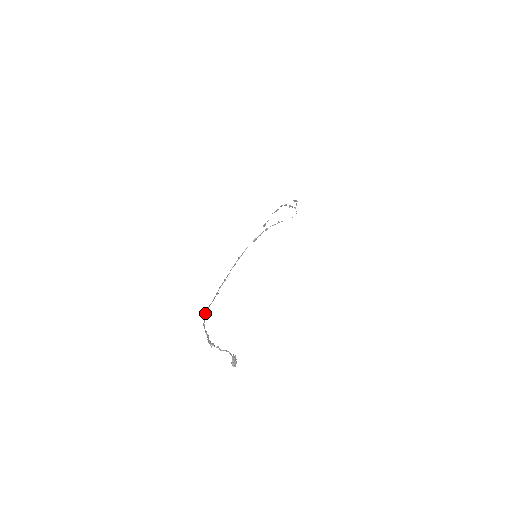
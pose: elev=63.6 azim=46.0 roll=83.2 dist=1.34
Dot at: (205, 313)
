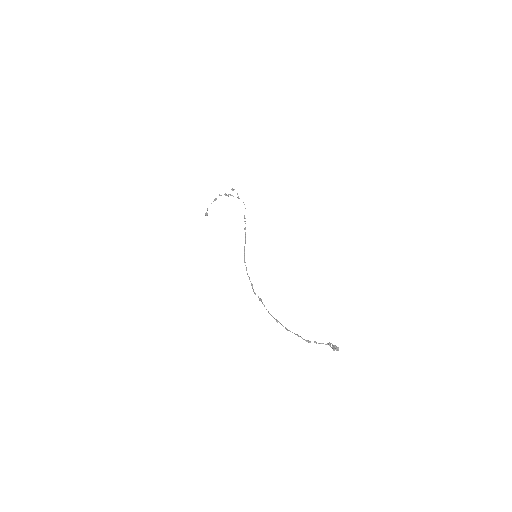
Dot at: (276, 320)
